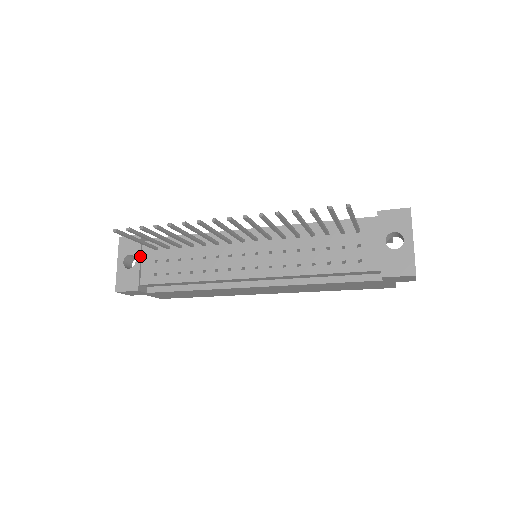
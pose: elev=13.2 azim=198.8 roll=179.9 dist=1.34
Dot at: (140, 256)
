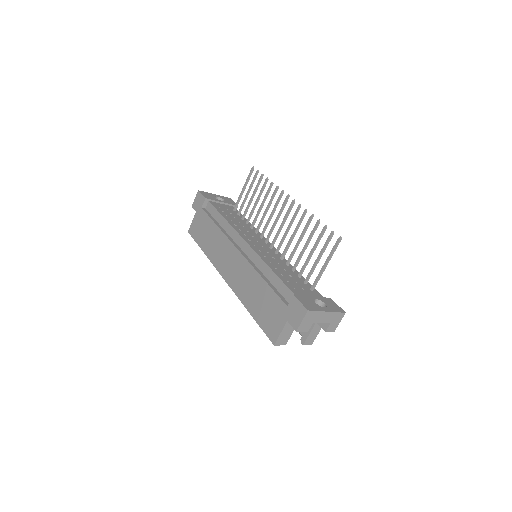
Dot at: (226, 203)
